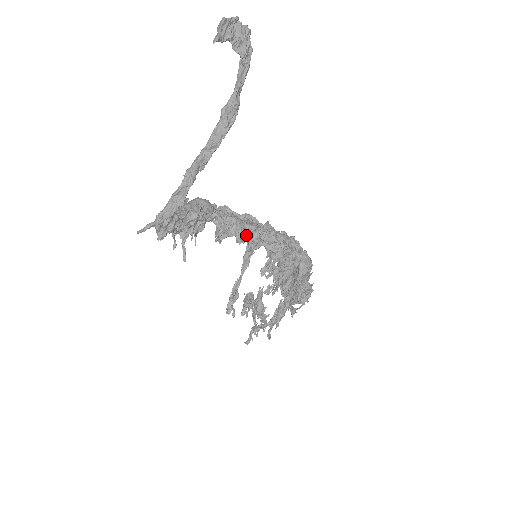
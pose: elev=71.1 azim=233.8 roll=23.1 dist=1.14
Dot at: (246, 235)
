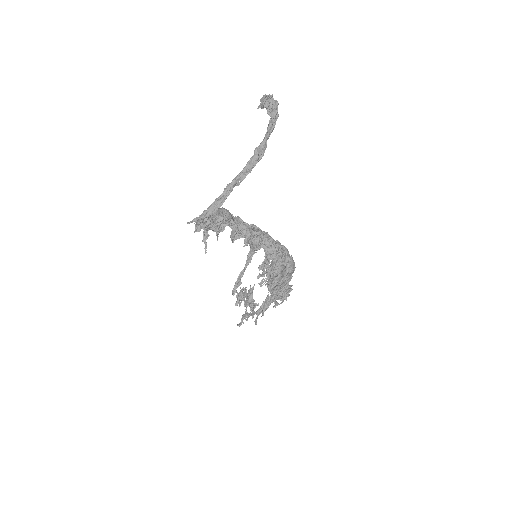
Dot at: (252, 239)
